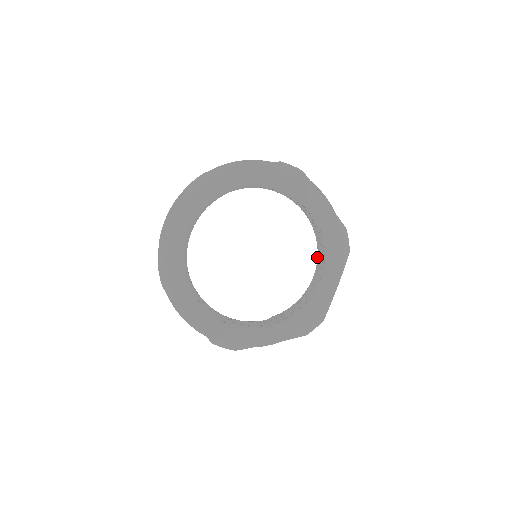
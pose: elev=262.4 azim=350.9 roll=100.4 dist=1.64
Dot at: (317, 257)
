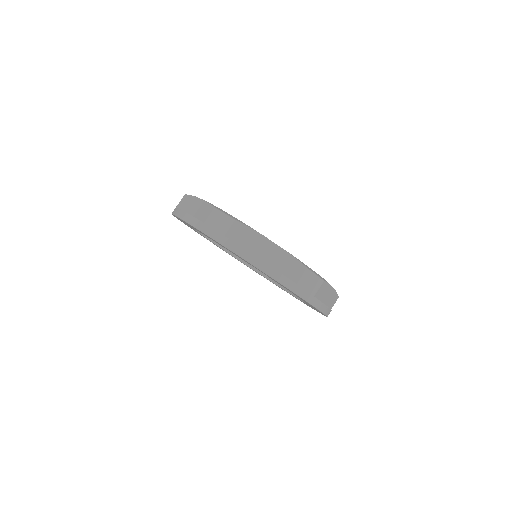
Dot at: occluded
